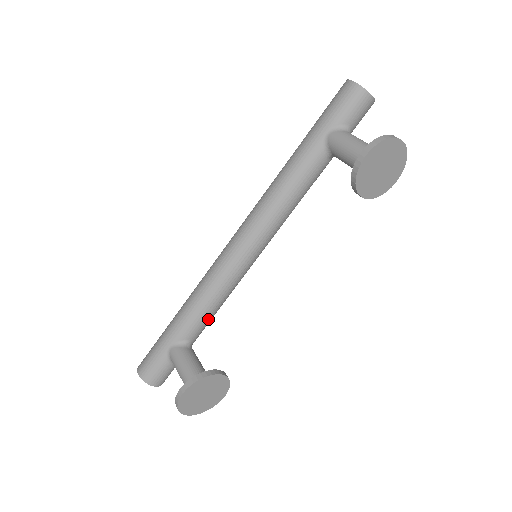
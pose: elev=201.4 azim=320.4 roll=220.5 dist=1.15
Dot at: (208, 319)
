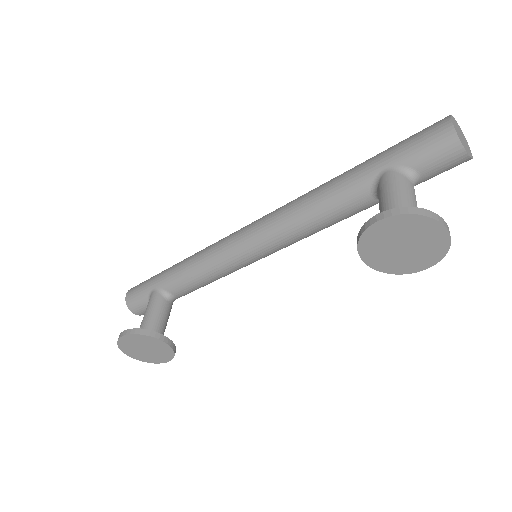
Dot at: (194, 286)
